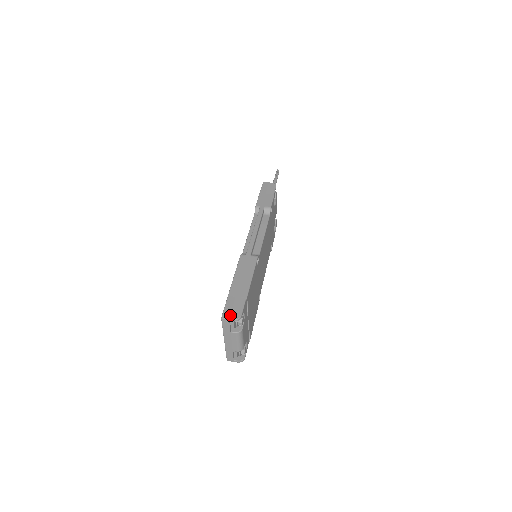
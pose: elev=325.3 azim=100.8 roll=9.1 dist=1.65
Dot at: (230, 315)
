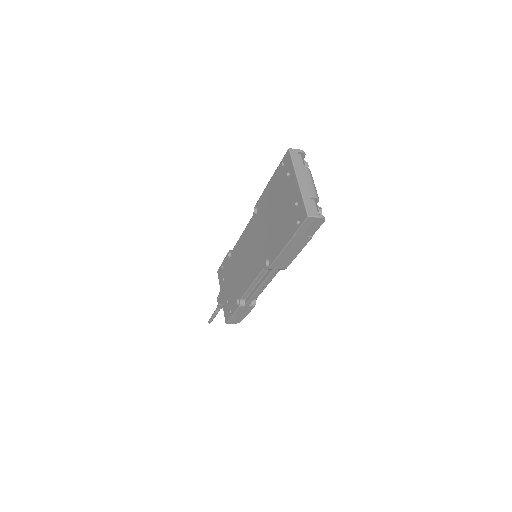
Dot at: occluded
